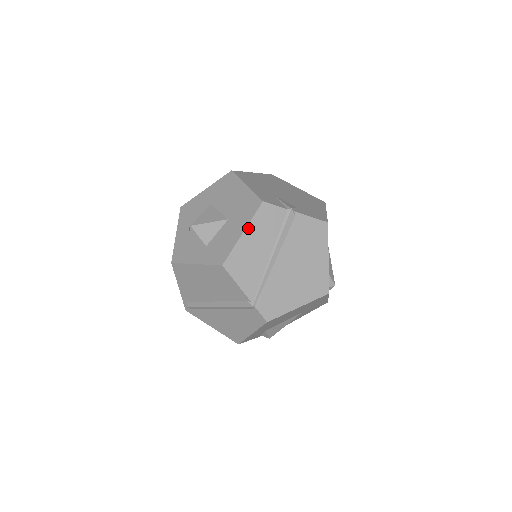
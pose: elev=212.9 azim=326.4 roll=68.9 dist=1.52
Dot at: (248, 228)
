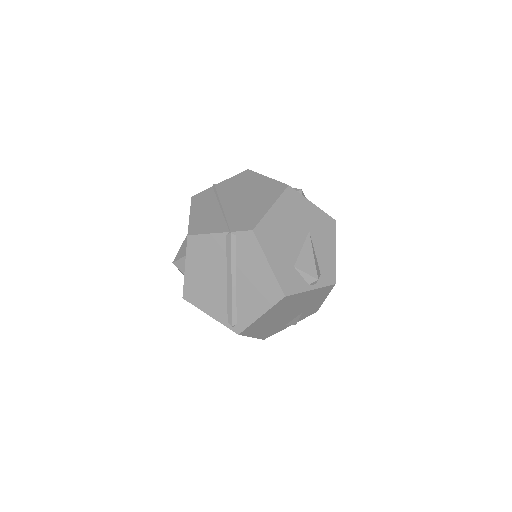
Dot at: (191, 211)
